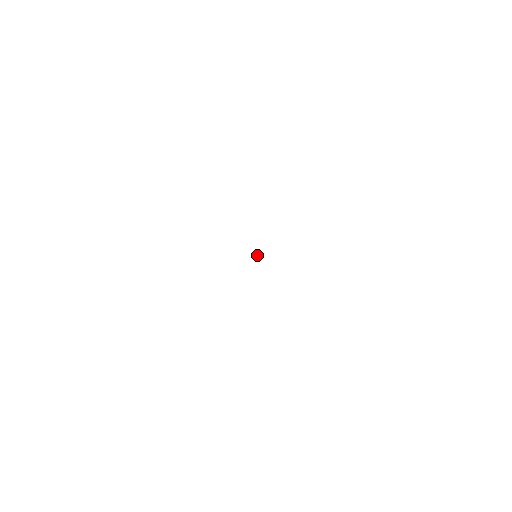
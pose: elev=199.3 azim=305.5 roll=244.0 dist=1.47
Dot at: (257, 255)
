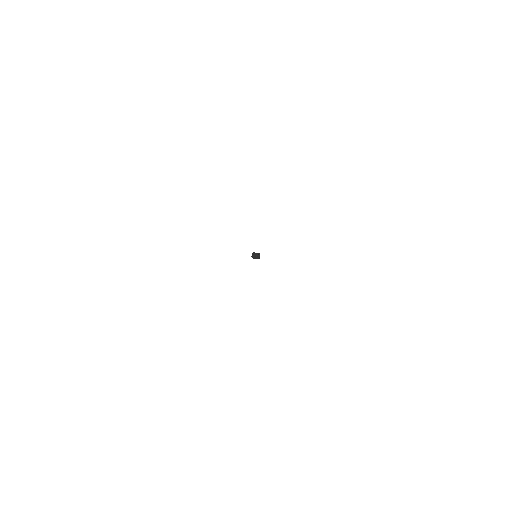
Dot at: (257, 254)
